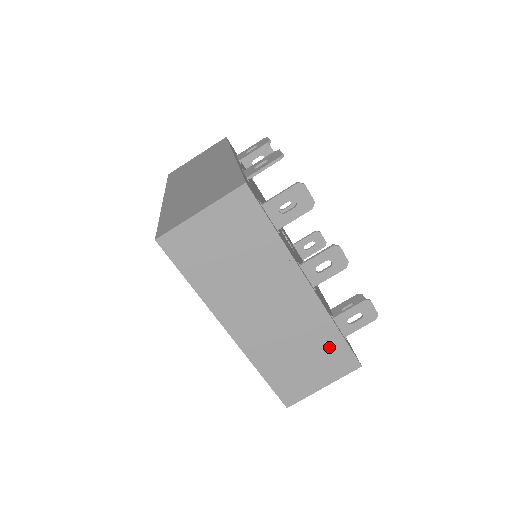
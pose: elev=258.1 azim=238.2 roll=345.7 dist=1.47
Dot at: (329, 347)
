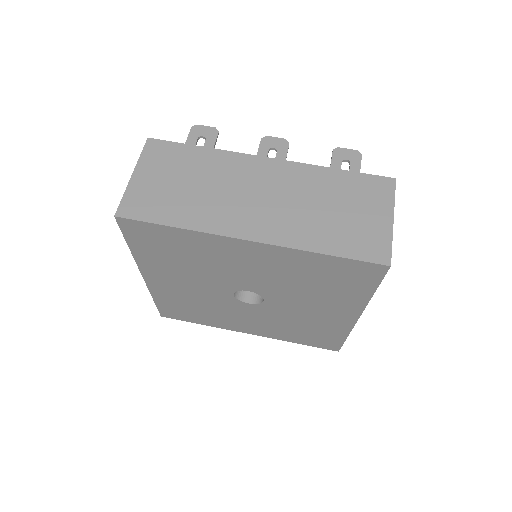
Dot at: (347, 186)
